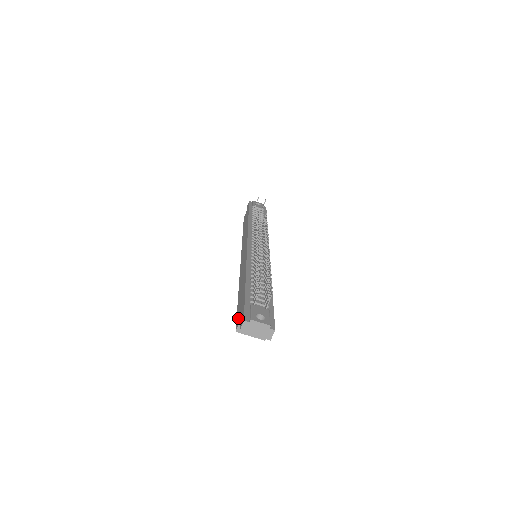
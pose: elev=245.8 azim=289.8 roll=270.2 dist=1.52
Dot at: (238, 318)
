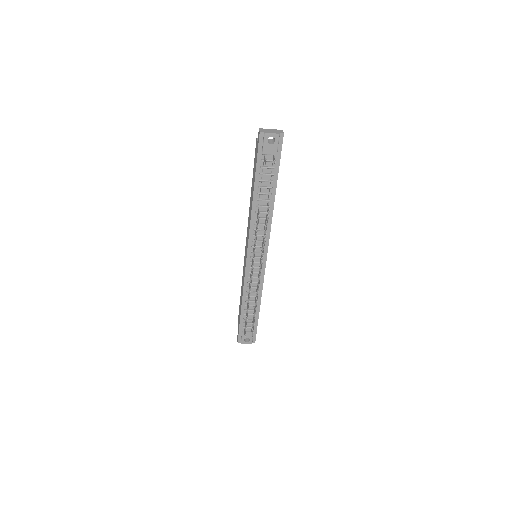
Dot at: (238, 322)
